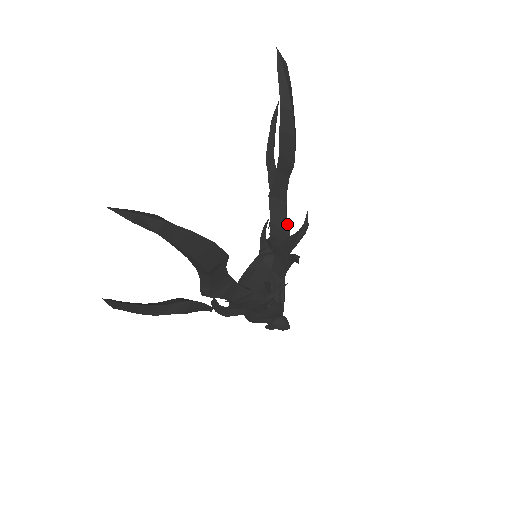
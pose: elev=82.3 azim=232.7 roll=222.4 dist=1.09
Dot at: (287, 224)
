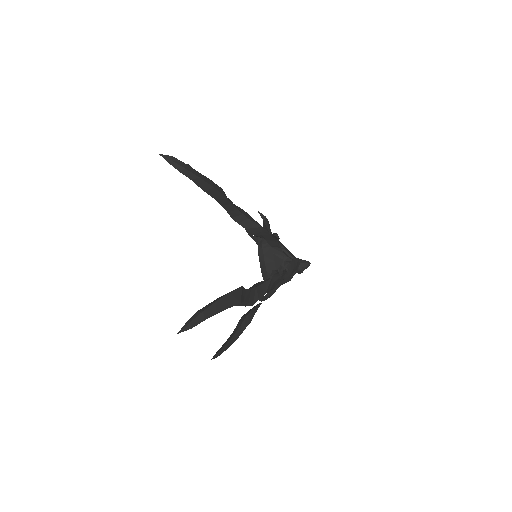
Dot at: (255, 223)
